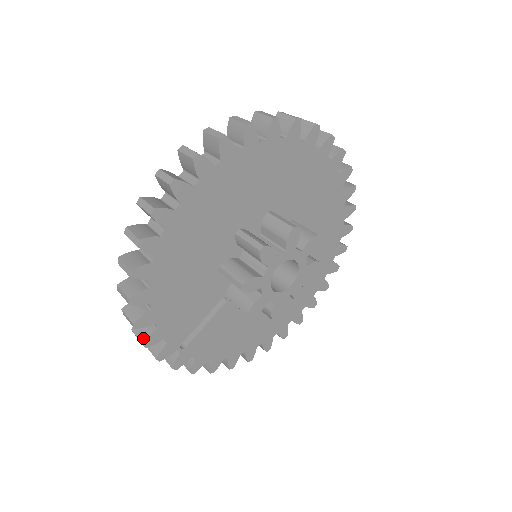
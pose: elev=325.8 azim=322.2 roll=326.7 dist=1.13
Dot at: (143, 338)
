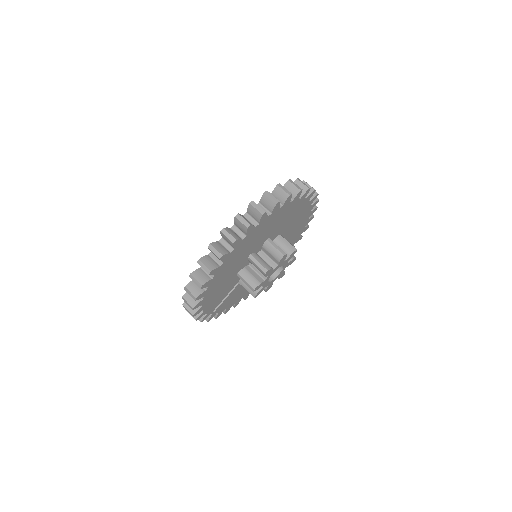
Dot at: (195, 317)
